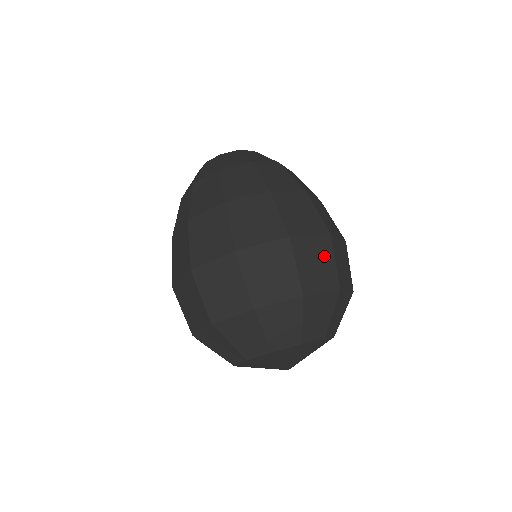
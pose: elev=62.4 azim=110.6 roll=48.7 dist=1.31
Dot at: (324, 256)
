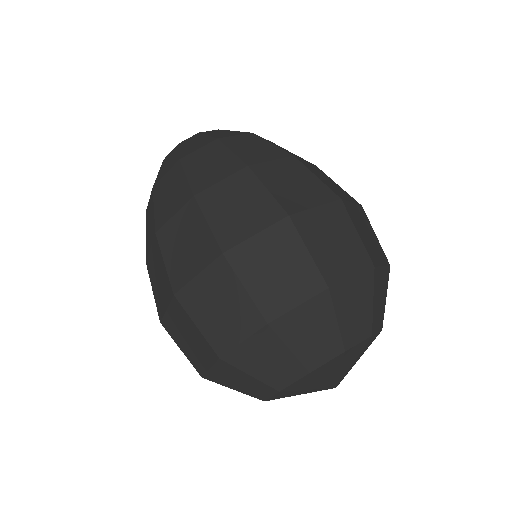
Dot at: (341, 229)
